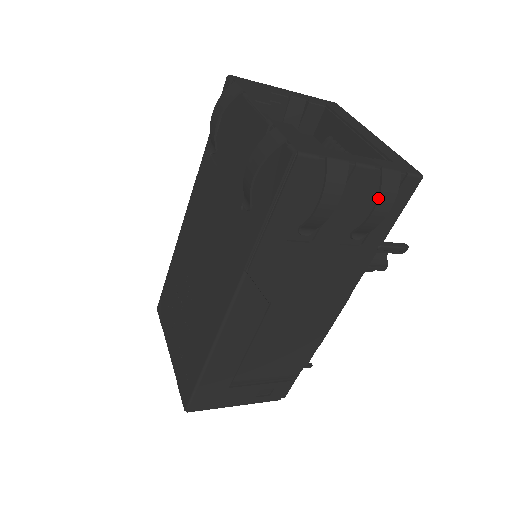
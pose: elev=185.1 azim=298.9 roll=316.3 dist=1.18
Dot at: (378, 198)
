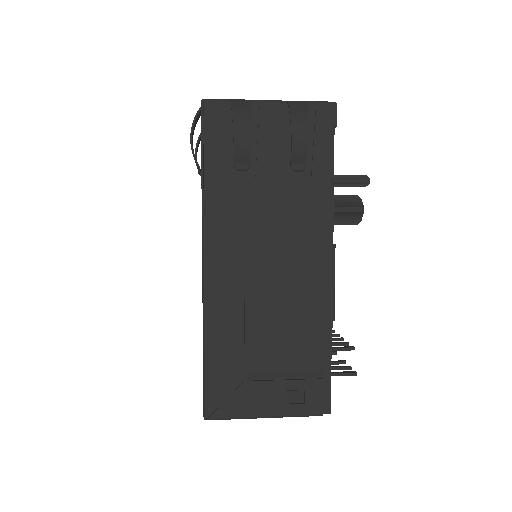
Dot at: (290, 120)
